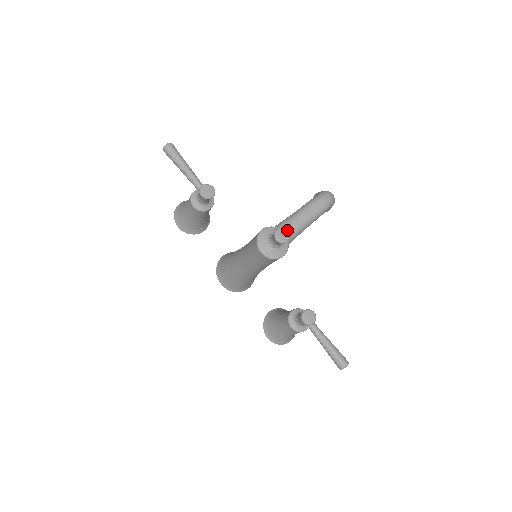
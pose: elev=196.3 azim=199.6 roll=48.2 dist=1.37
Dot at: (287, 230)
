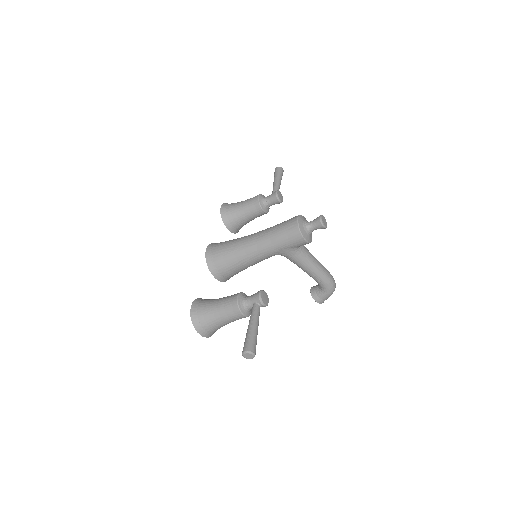
Dot at: (306, 250)
